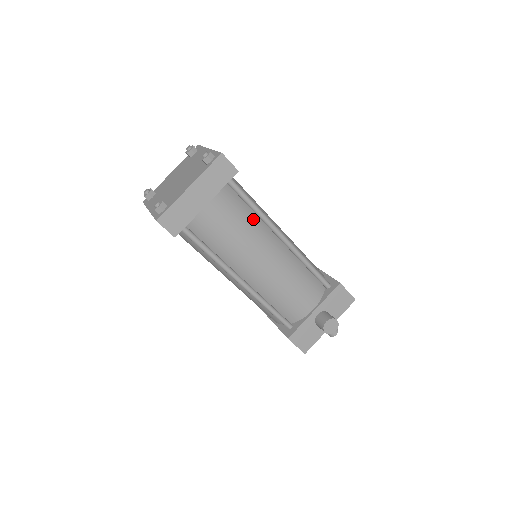
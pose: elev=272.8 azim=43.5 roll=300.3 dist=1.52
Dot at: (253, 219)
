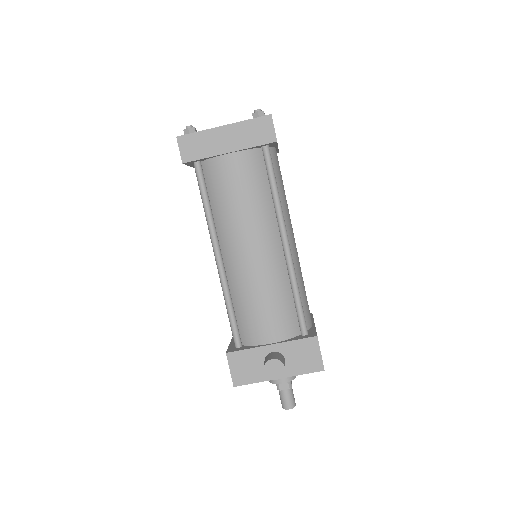
Dot at: (267, 202)
